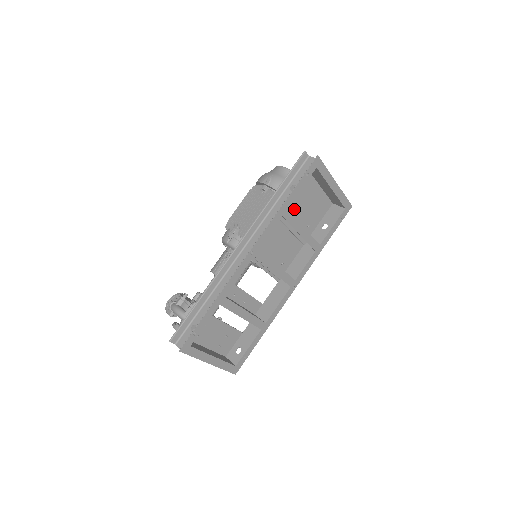
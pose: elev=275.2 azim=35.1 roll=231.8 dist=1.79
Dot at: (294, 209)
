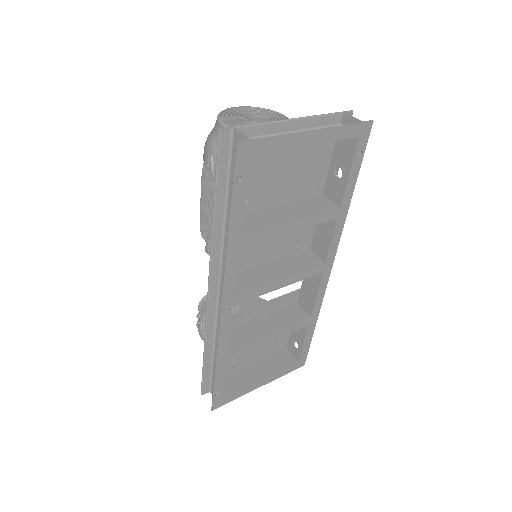
Dot at: (267, 194)
